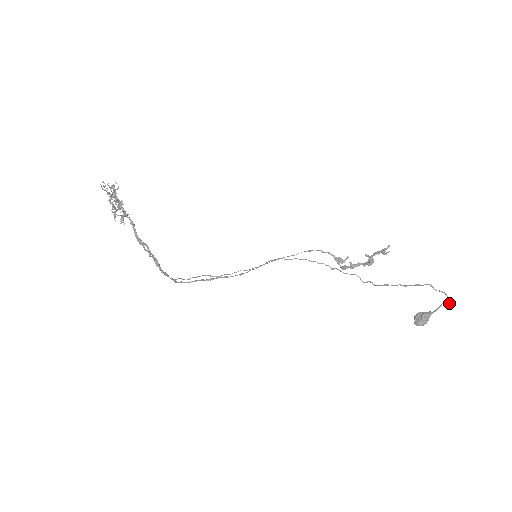
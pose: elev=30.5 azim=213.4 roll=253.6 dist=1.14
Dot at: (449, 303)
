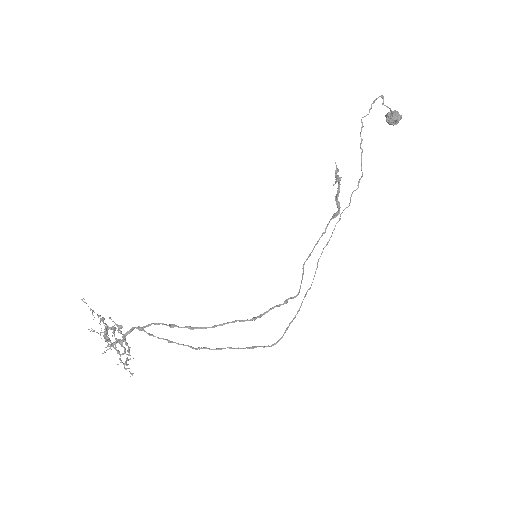
Dot at: occluded
